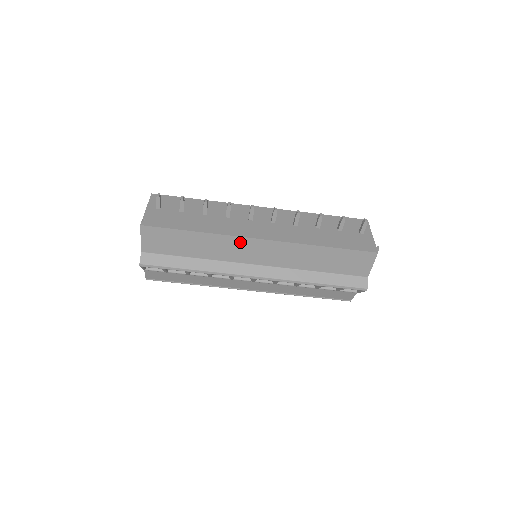
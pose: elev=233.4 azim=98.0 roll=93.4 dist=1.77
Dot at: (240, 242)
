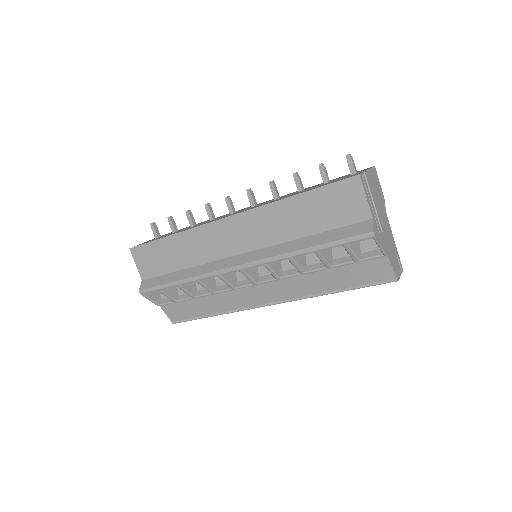
Dot at: (210, 230)
